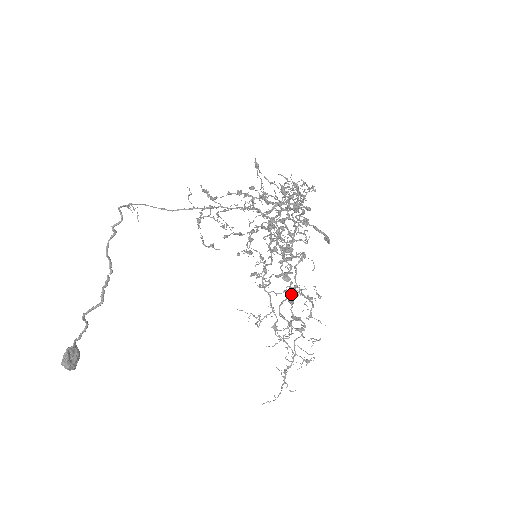
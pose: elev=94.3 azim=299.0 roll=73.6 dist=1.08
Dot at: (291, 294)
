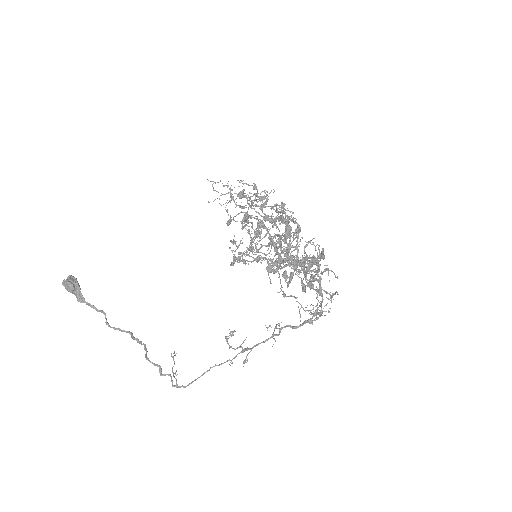
Dot at: occluded
